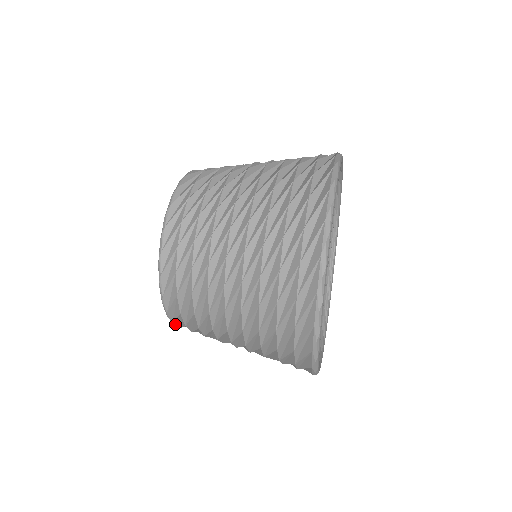
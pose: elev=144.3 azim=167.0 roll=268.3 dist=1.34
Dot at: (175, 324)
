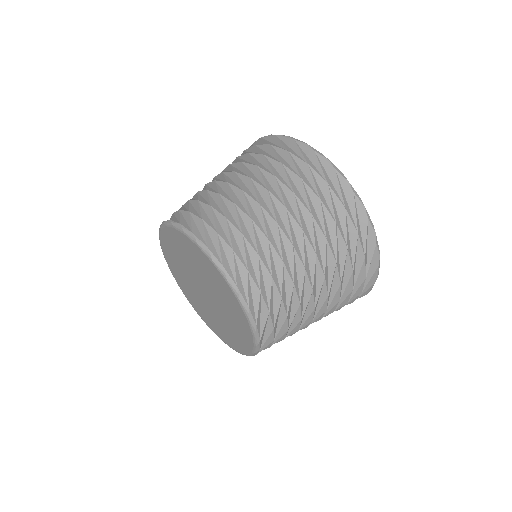
Dot at: (254, 355)
